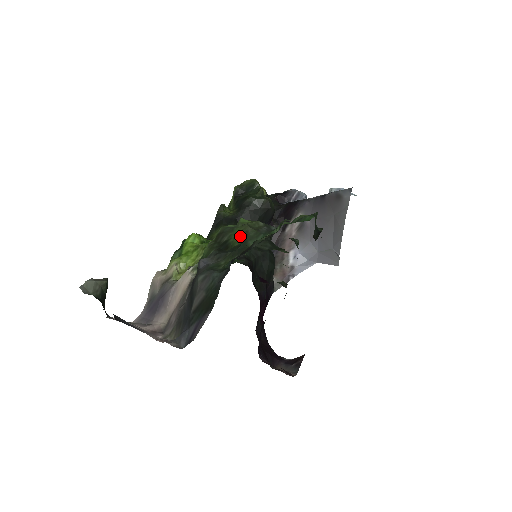
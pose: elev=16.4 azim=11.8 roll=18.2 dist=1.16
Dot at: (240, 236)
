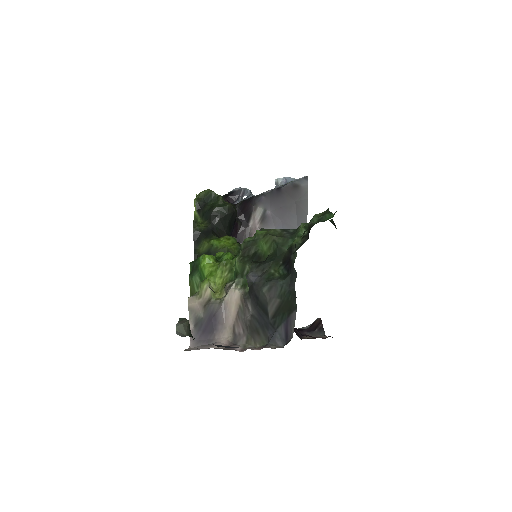
Dot at: (269, 246)
